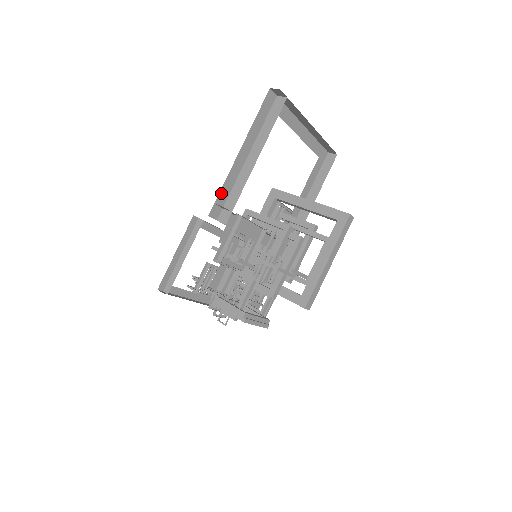
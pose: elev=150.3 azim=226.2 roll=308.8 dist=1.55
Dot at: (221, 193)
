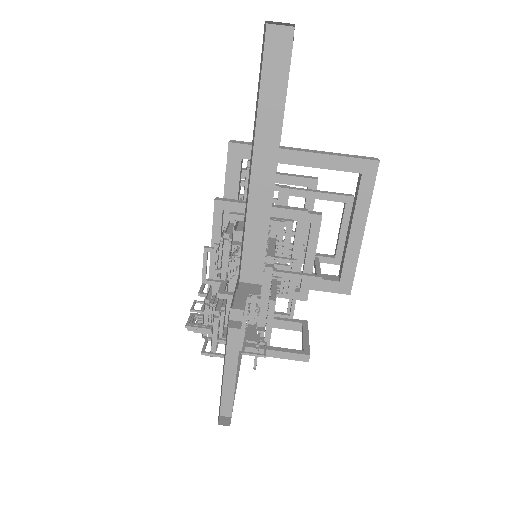
Dot at: (241, 249)
